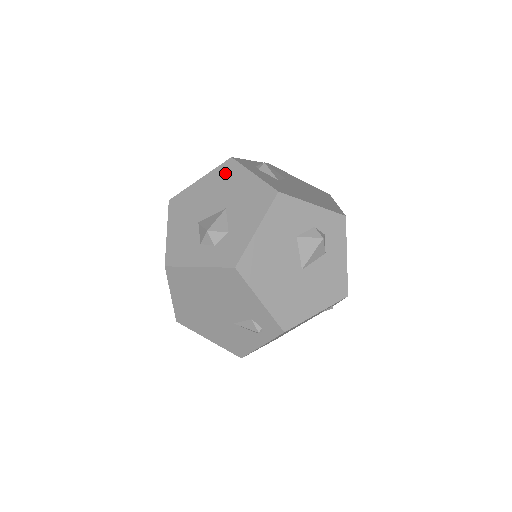
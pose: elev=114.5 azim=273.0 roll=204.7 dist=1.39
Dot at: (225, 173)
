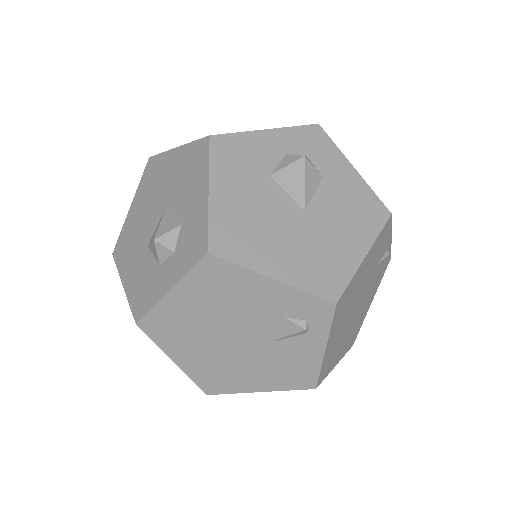
Dot at: (150, 176)
